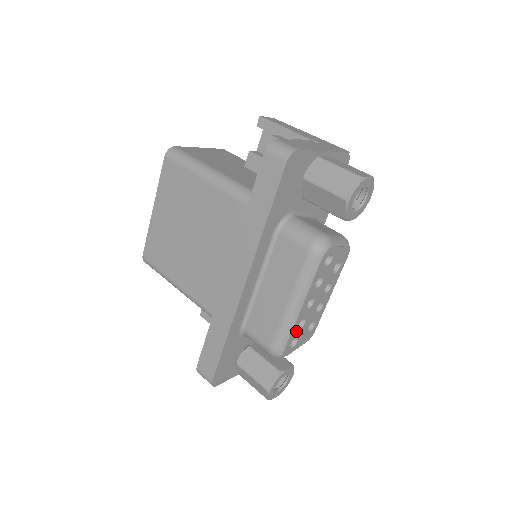
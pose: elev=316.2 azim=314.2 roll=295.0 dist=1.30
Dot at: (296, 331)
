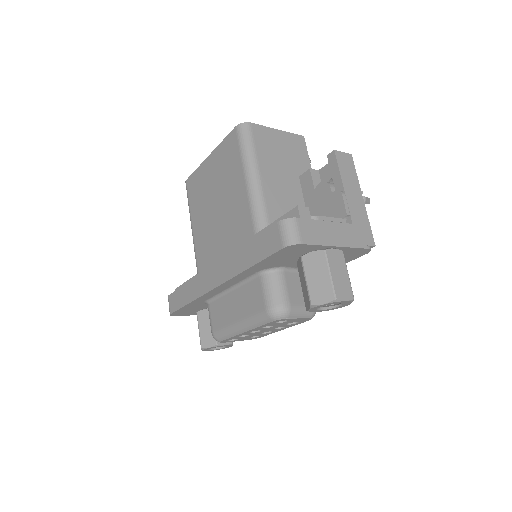
Dot at: (236, 337)
